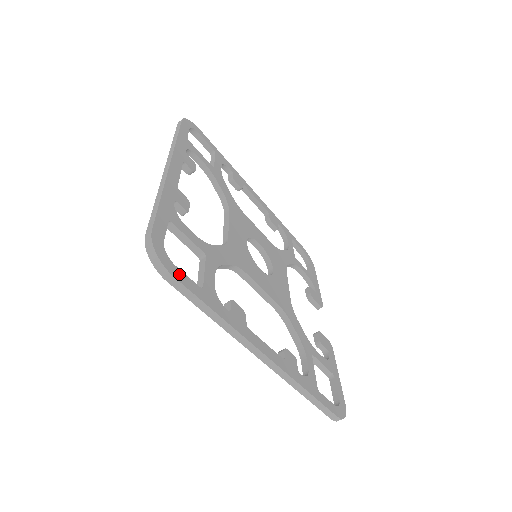
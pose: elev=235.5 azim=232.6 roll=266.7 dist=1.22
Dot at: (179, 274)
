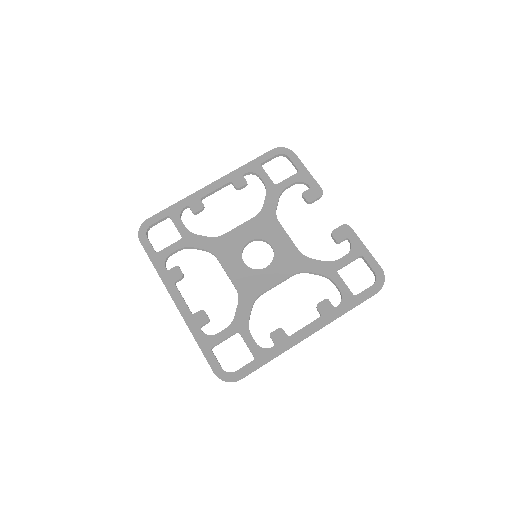
Dot at: (241, 373)
